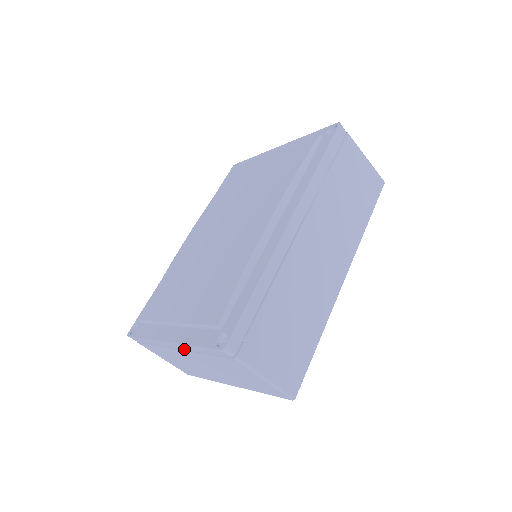
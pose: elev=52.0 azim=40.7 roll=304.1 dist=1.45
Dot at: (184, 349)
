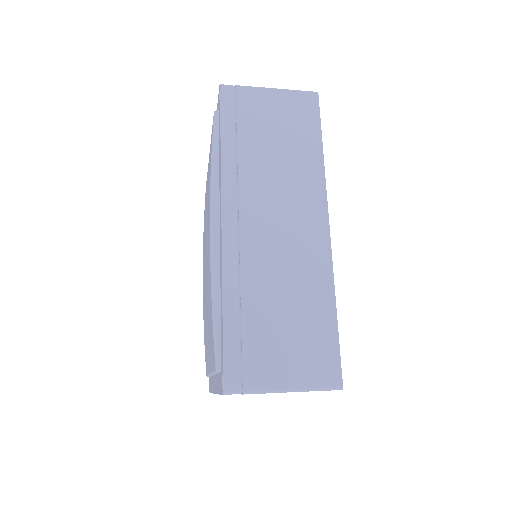
Dot at: occluded
